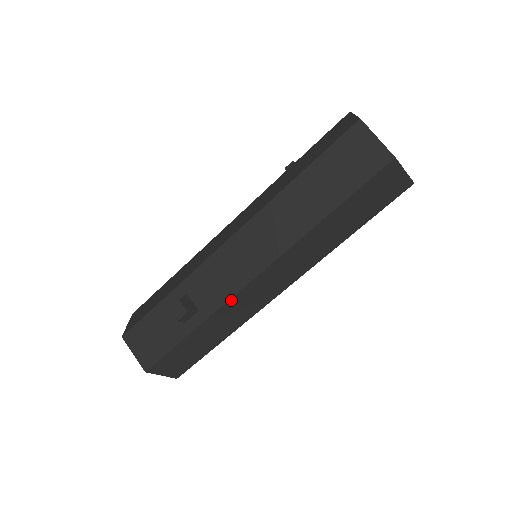
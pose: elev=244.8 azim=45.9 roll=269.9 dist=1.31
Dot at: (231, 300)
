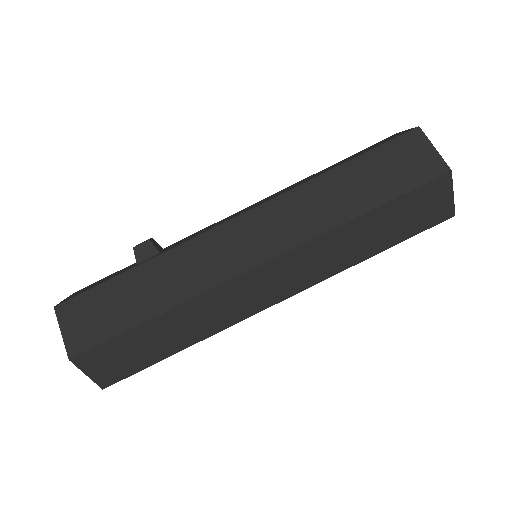
Dot at: (197, 239)
